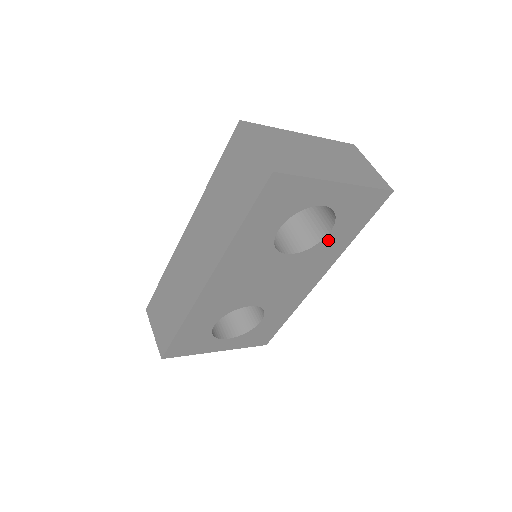
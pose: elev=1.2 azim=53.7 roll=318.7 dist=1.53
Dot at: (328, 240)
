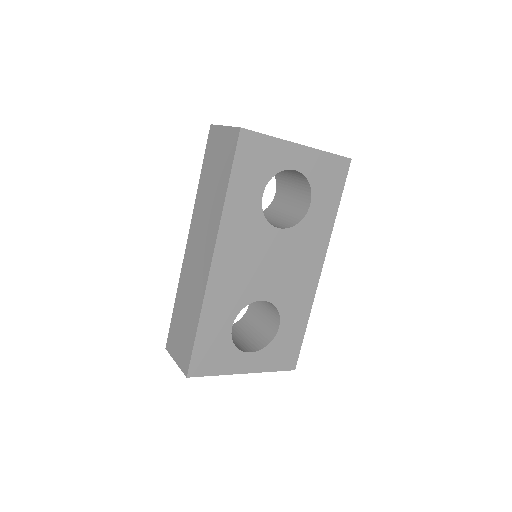
Dot at: (312, 214)
